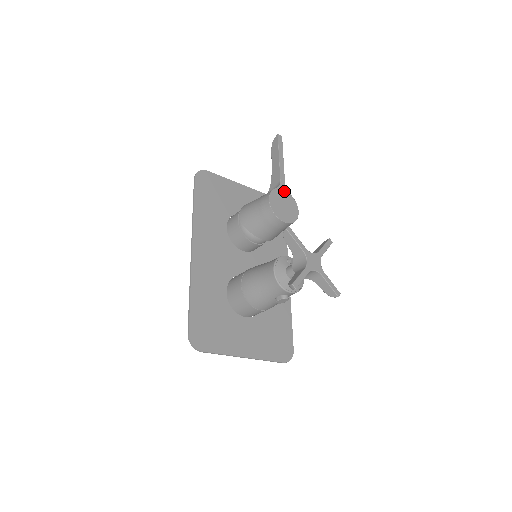
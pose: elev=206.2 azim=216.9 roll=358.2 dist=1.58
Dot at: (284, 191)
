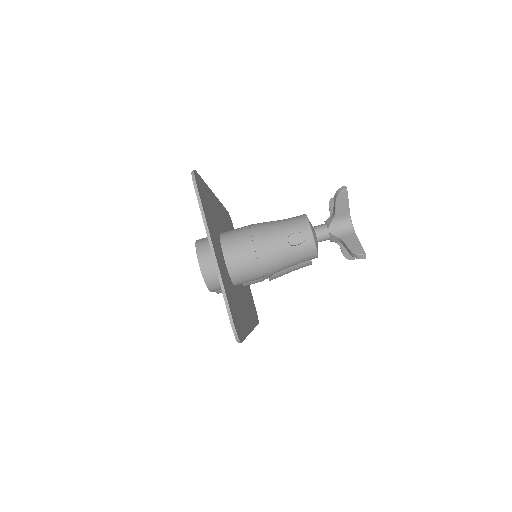
Dot at: occluded
